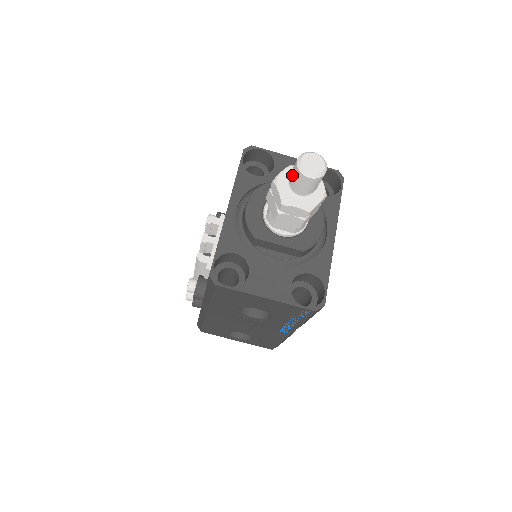
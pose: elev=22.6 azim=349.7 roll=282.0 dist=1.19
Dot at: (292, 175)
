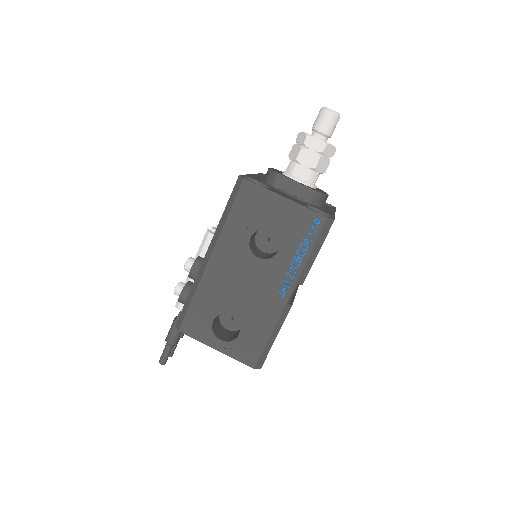
Dot at: (316, 119)
